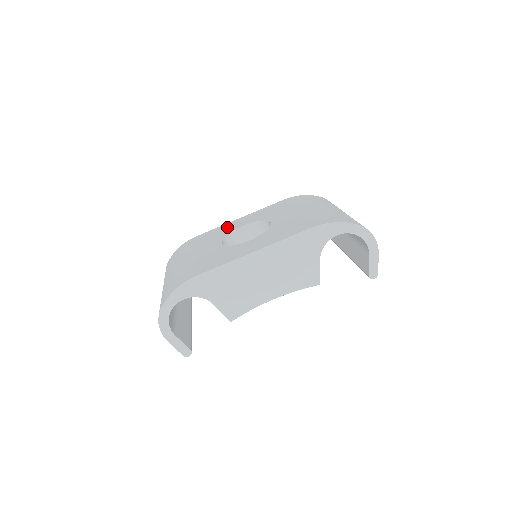
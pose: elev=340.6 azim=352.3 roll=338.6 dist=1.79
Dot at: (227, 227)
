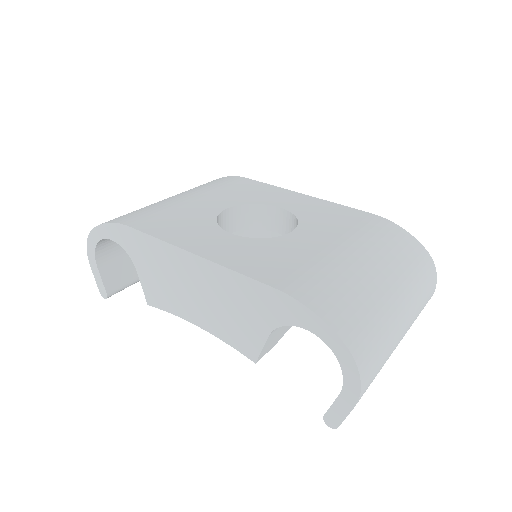
Dot at: (274, 194)
